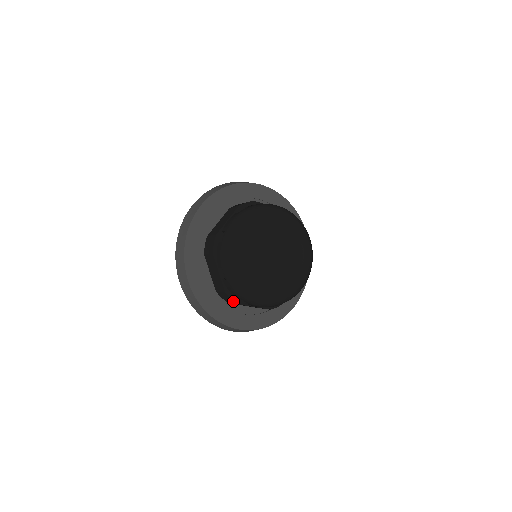
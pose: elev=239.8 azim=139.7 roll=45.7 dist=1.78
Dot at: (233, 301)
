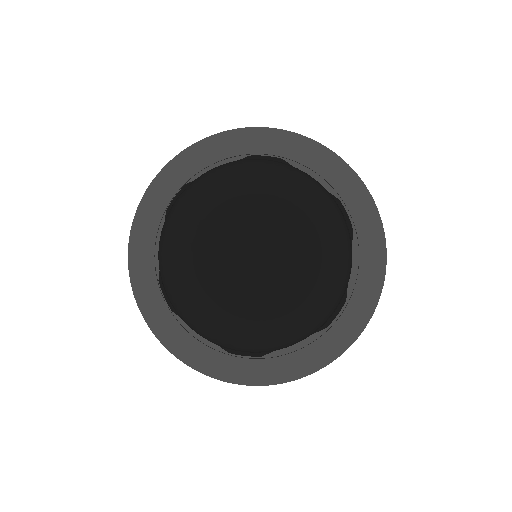
Dot at: (251, 356)
